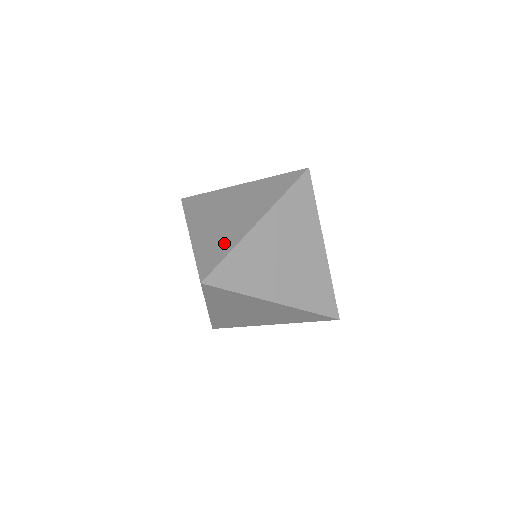
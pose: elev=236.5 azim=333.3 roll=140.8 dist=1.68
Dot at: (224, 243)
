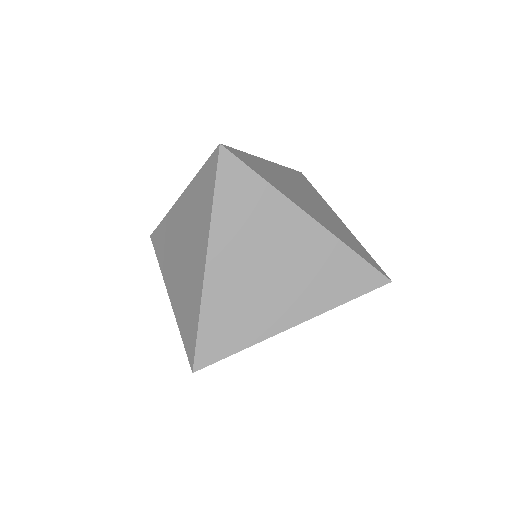
Dot at: (191, 305)
